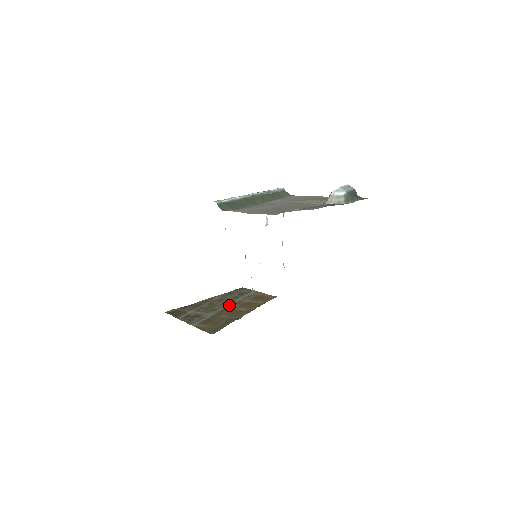
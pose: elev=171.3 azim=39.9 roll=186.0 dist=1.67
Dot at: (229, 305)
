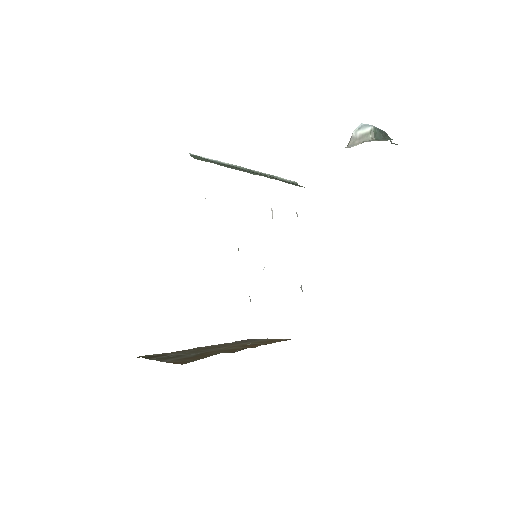
Dot at: (226, 347)
